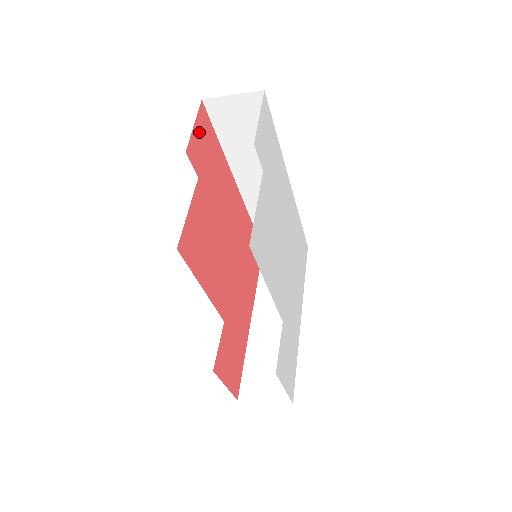
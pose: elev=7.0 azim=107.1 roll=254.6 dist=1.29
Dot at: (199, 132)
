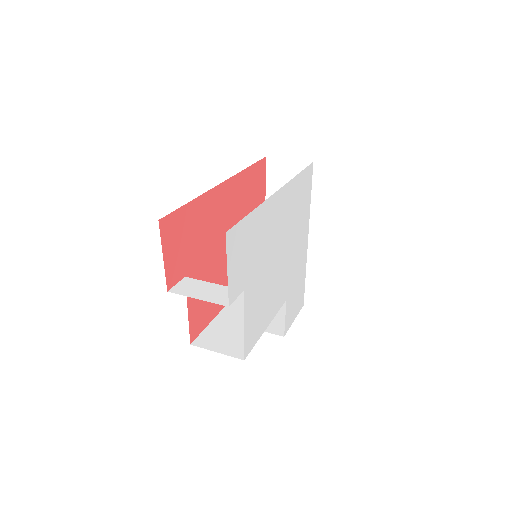
Dot at: (170, 249)
